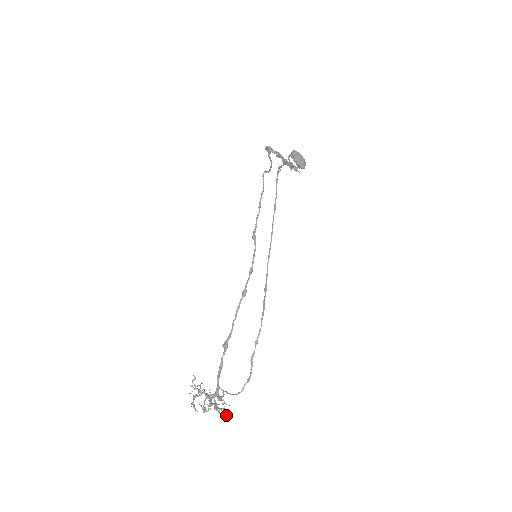
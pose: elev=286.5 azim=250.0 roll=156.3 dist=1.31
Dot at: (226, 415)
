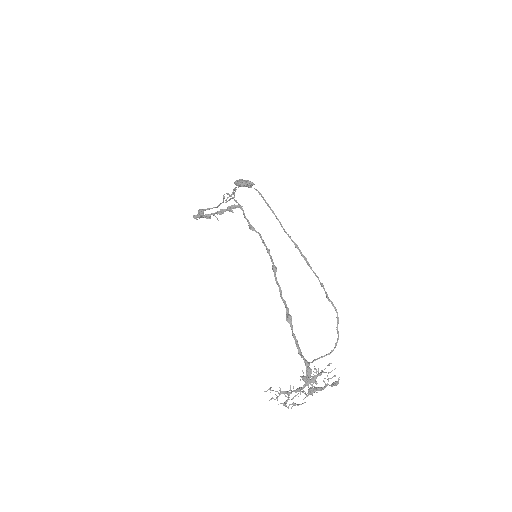
Dot at: (336, 383)
